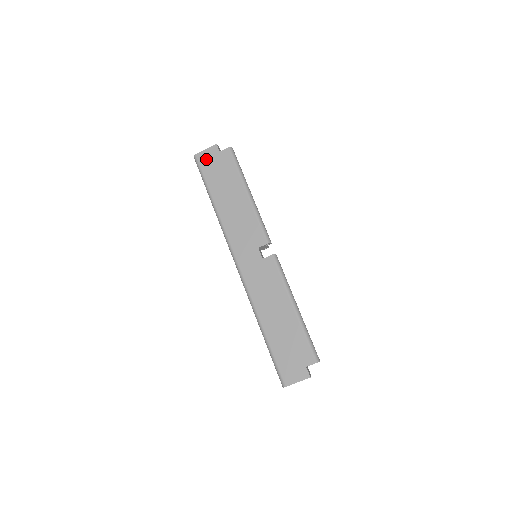
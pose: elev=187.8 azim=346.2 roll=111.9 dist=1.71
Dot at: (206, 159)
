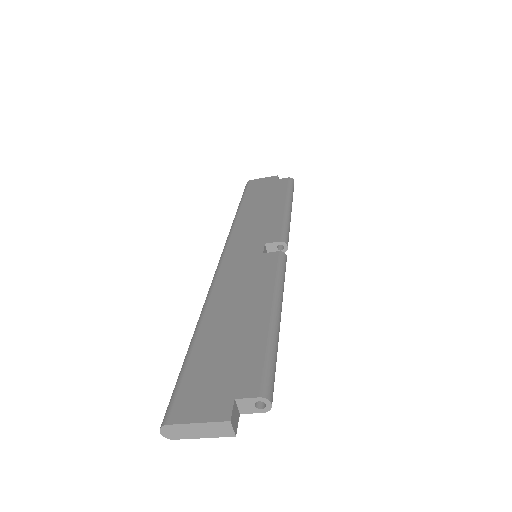
Dot at: (258, 183)
